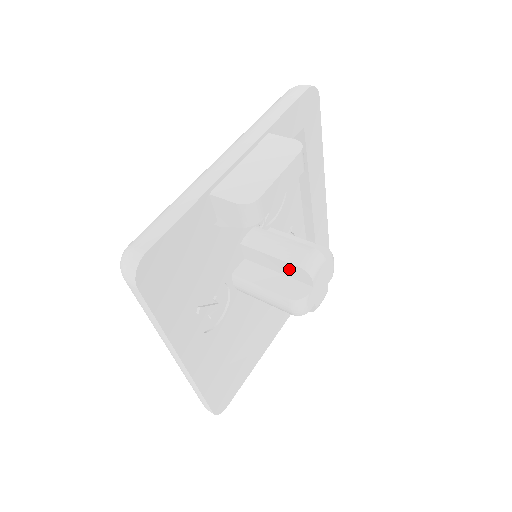
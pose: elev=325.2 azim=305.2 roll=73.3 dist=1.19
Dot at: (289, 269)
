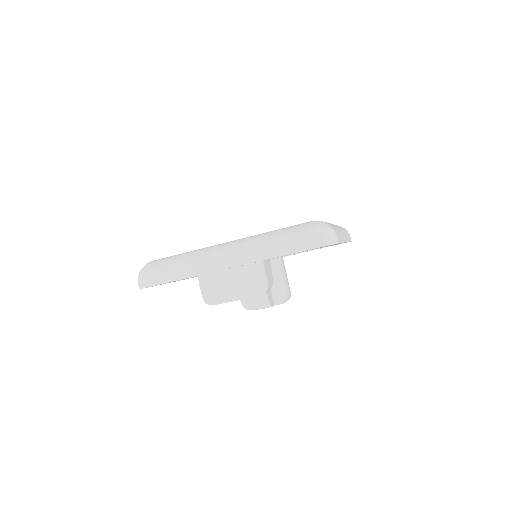
Dot at: occluded
